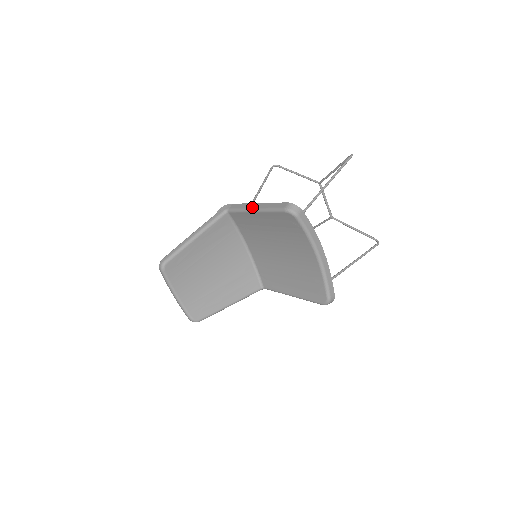
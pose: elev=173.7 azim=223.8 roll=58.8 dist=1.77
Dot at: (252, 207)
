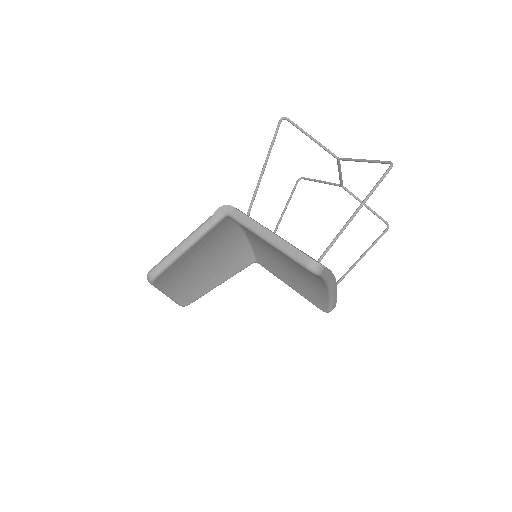
Dot at: (262, 234)
